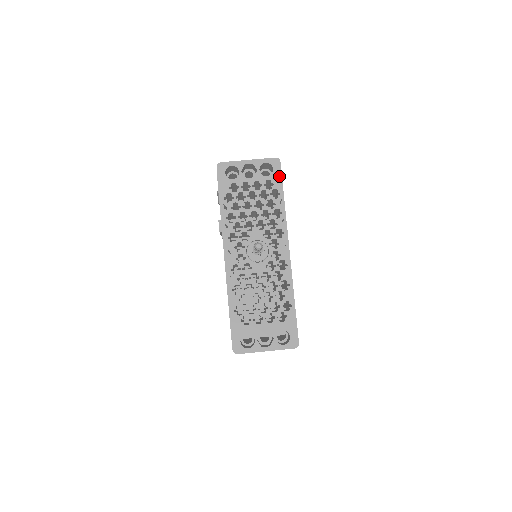
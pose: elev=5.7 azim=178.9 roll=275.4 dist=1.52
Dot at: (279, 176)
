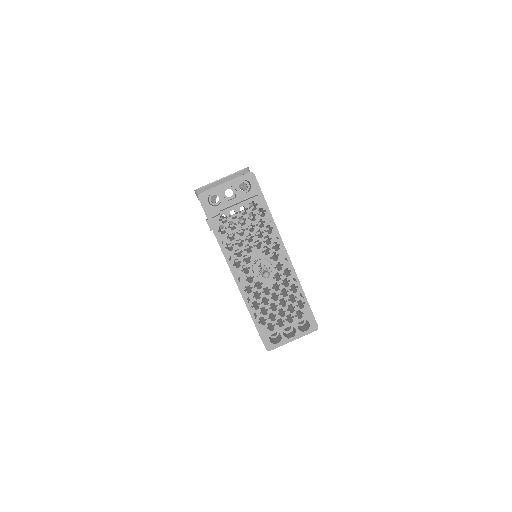
Dot at: (258, 189)
